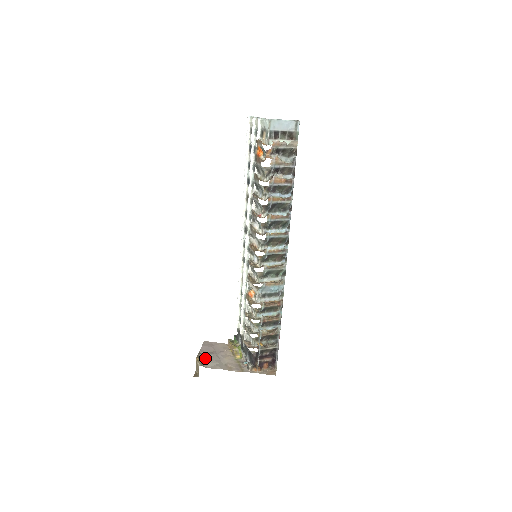
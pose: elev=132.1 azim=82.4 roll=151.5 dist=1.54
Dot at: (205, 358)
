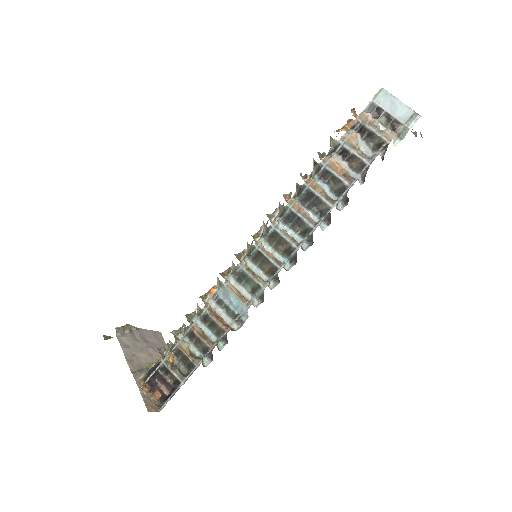
Dot at: (132, 333)
